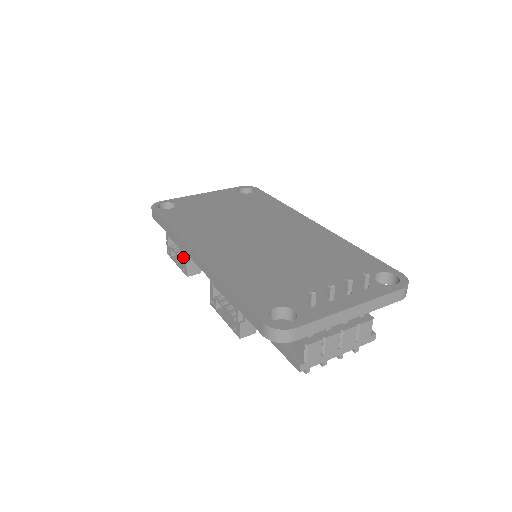
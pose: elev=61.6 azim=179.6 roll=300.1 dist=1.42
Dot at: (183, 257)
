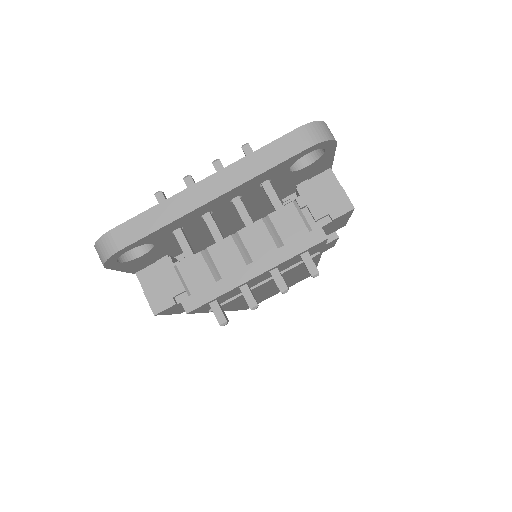
Dot at: occluded
